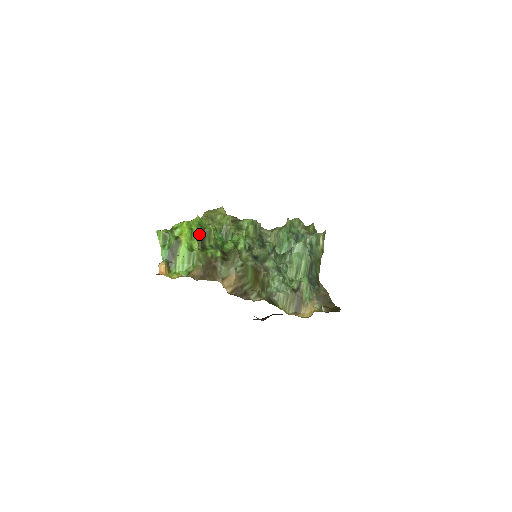
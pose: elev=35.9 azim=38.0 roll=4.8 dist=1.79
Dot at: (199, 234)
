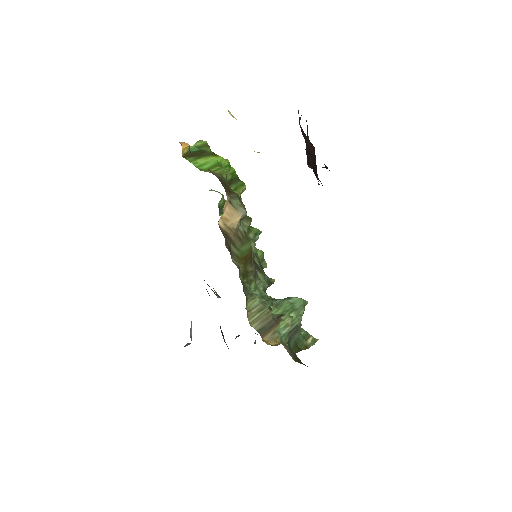
Dot at: (233, 175)
